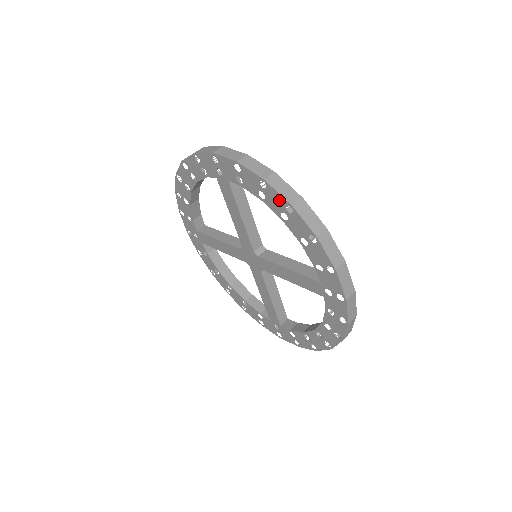
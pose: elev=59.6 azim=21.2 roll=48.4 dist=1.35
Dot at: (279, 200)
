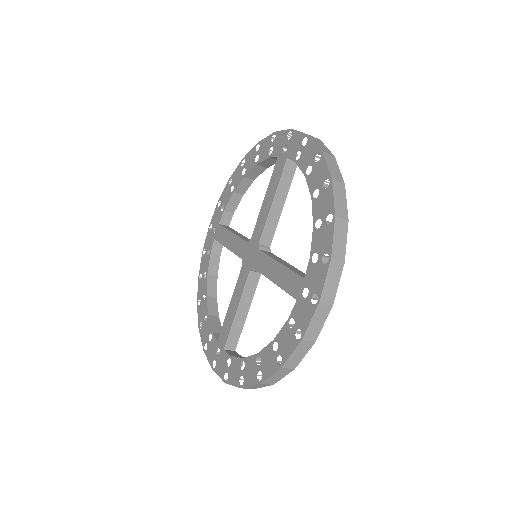
Dot at: (323, 173)
